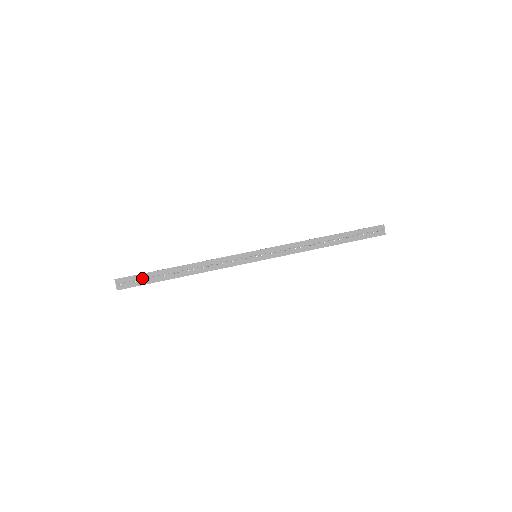
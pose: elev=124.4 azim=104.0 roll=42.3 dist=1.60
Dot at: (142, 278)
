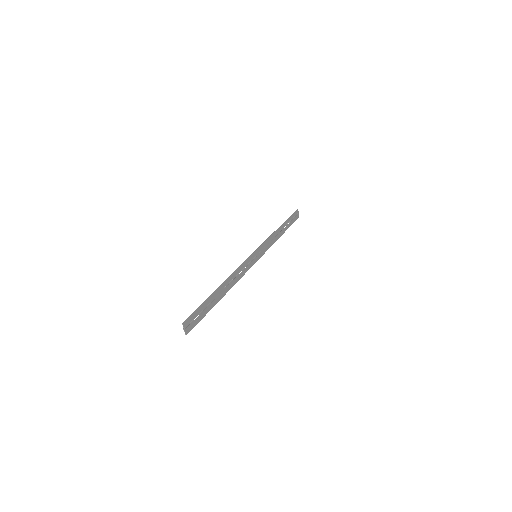
Dot at: (200, 311)
